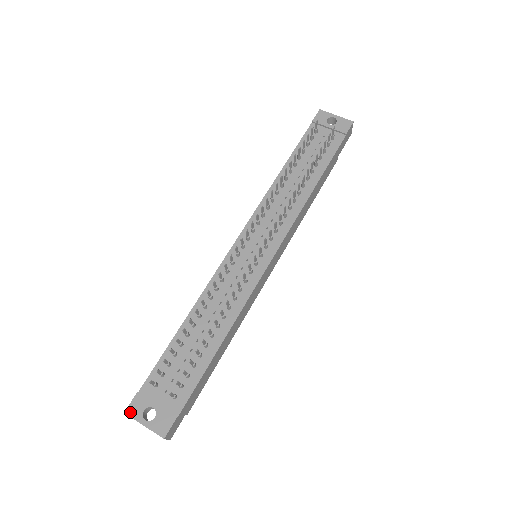
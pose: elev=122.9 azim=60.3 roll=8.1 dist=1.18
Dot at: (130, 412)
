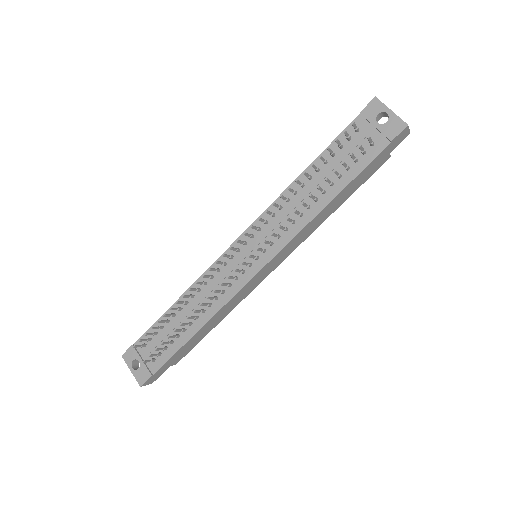
Dot at: (125, 357)
